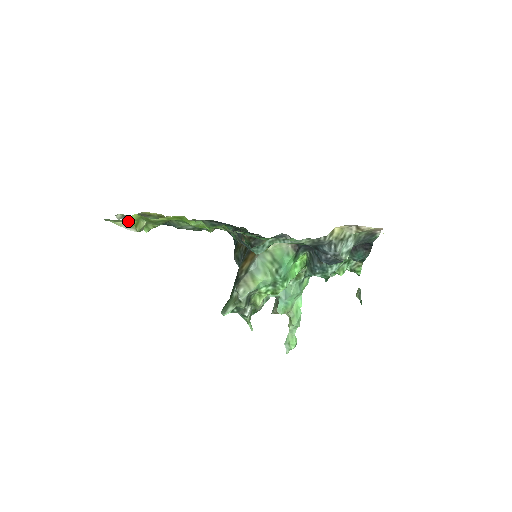
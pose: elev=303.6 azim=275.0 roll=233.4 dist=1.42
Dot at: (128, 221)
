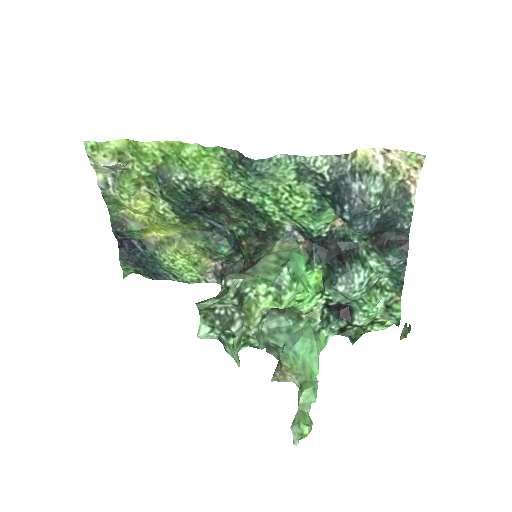
Dot at: (112, 152)
